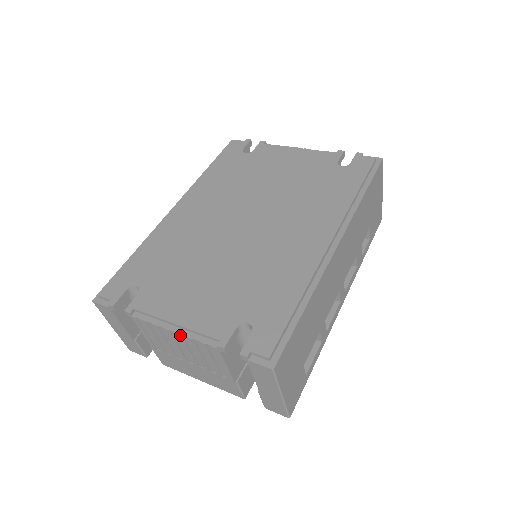
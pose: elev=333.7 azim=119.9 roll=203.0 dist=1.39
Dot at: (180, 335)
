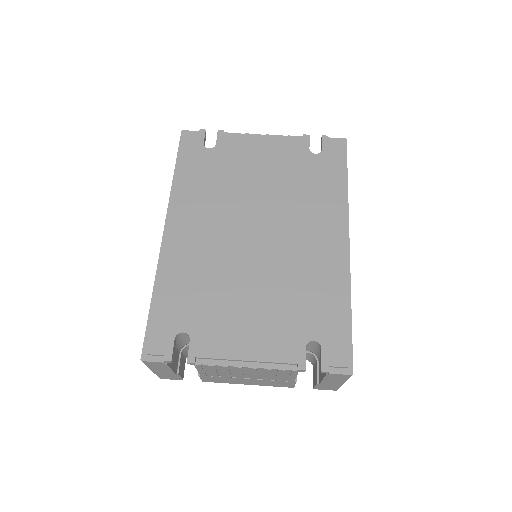
Dot at: (255, 369)
